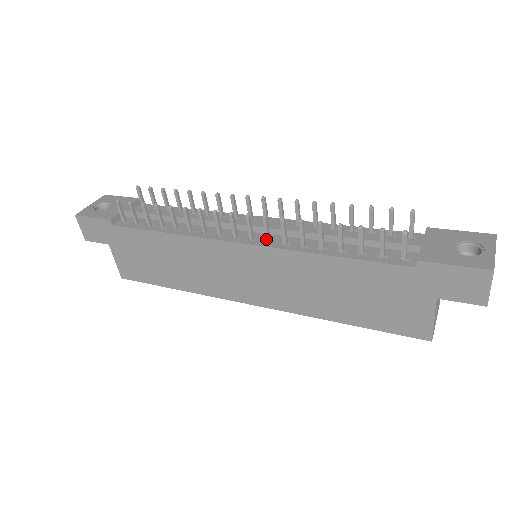
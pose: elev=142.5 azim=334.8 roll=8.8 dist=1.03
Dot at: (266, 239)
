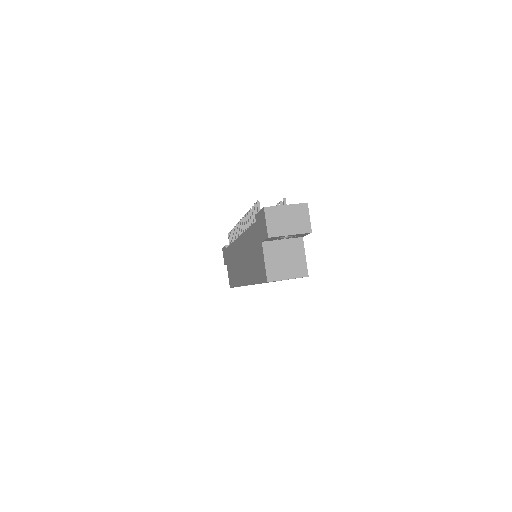
Dot at: occluded
